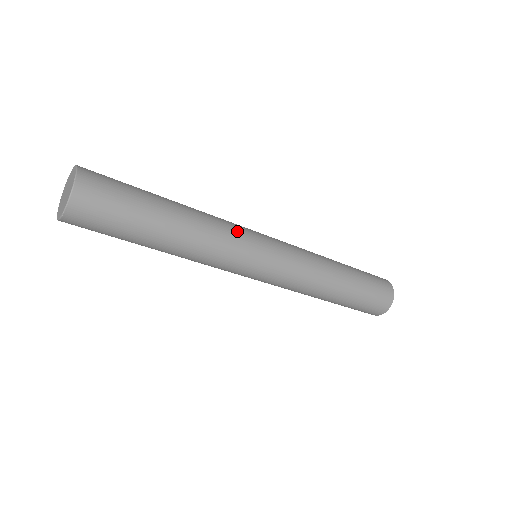
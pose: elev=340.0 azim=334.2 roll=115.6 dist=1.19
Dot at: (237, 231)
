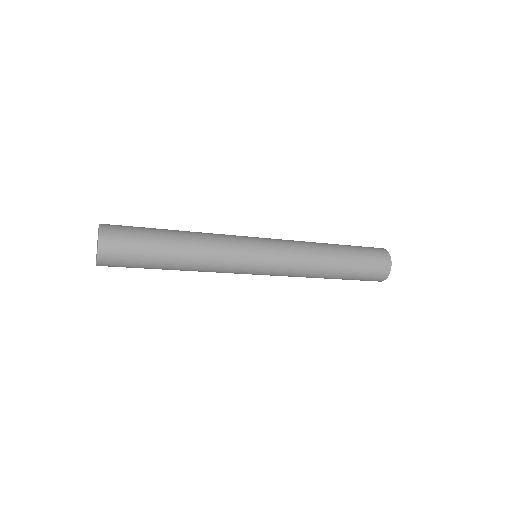
Dot at: (231, 239)
